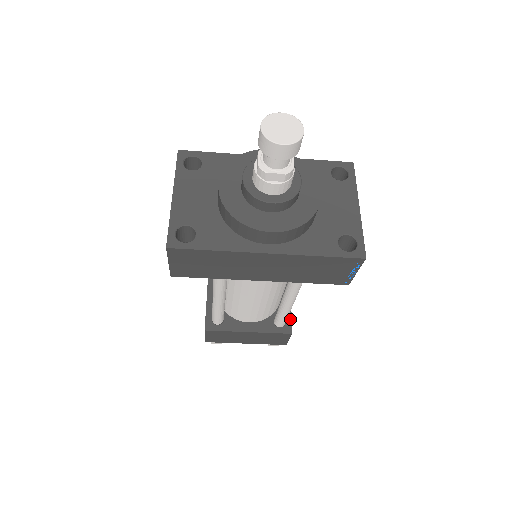
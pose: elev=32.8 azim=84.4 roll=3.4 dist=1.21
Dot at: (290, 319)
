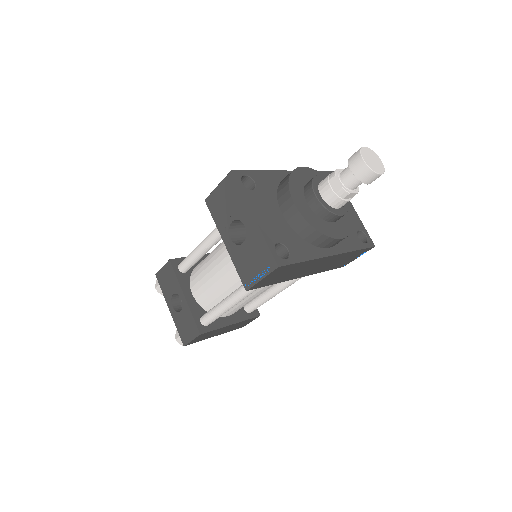
Dot at: occluded
